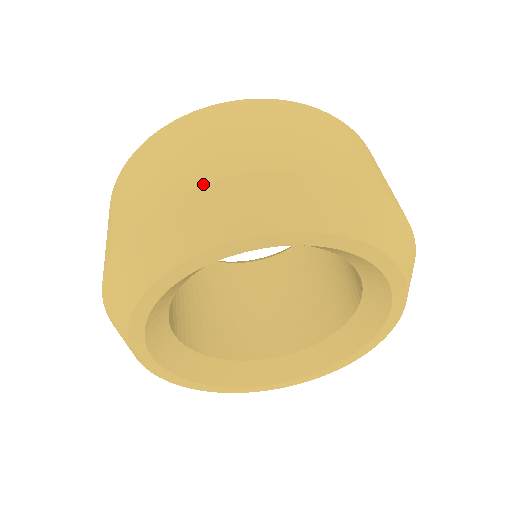
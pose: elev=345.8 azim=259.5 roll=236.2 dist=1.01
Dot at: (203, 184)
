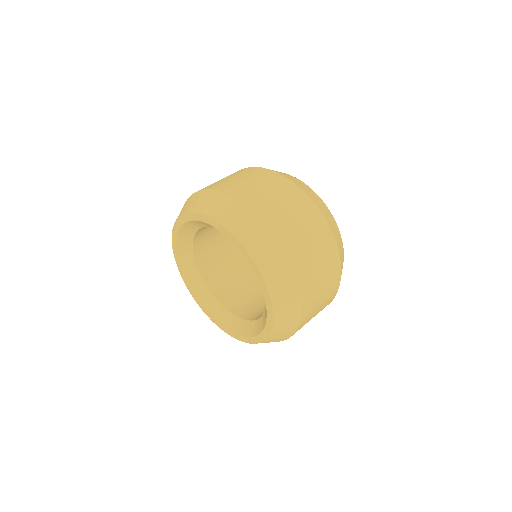
Dot at: (234, 196)
